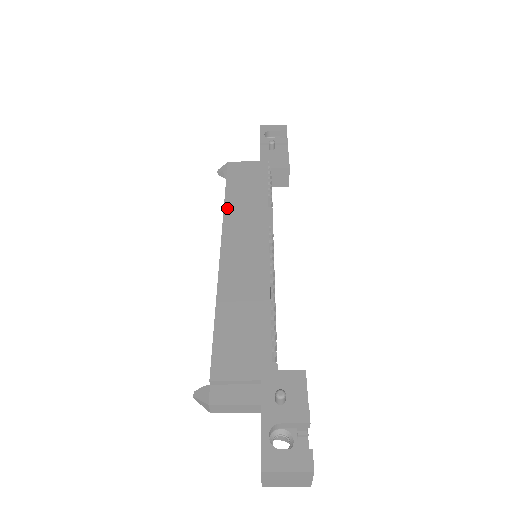
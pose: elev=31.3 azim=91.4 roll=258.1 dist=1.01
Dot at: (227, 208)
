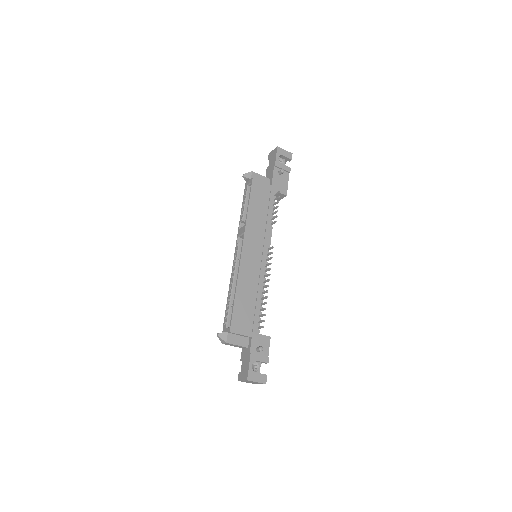
Dot at: (249, 217)
